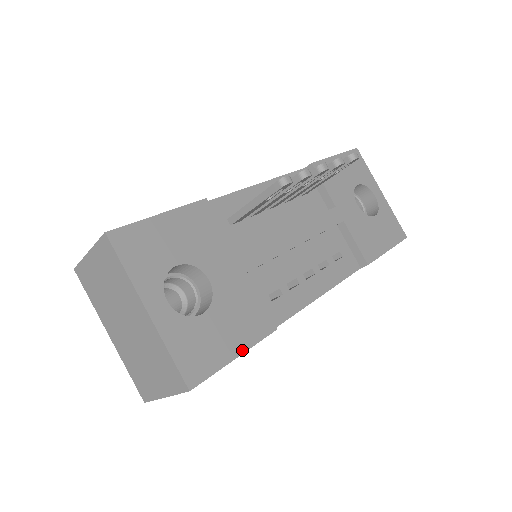
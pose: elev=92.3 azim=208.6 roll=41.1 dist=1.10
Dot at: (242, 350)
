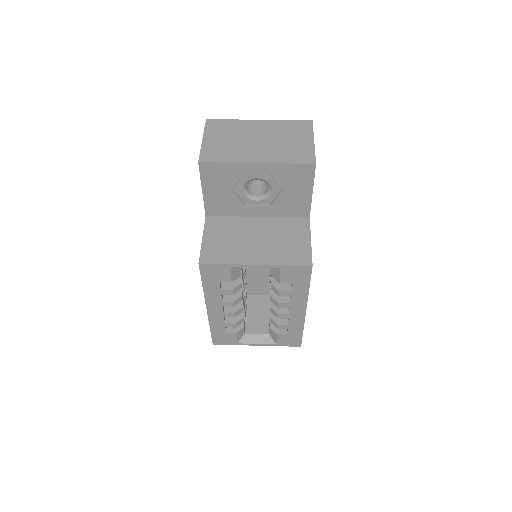
Dot at: occluded
